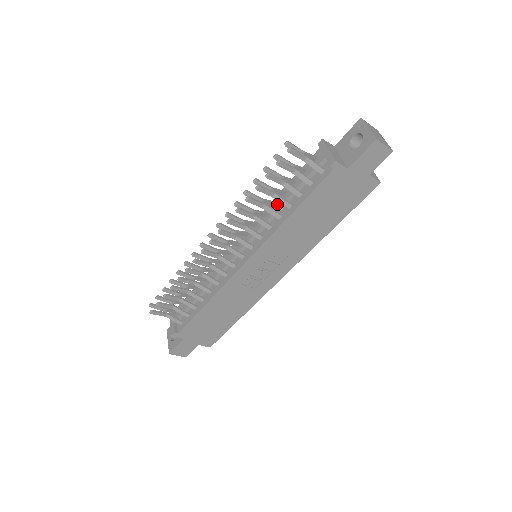
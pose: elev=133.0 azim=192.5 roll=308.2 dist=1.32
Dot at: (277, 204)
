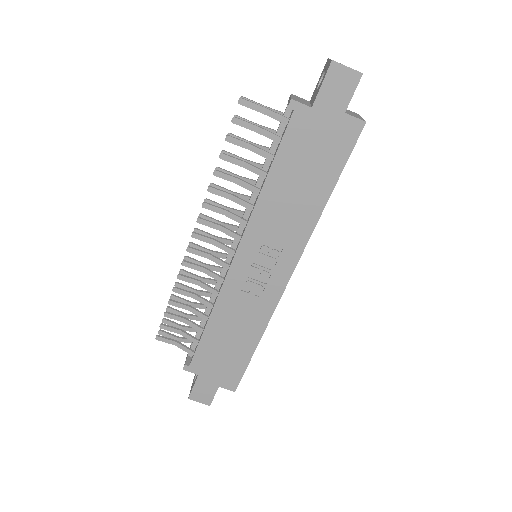
Dot at: (257, 180)
